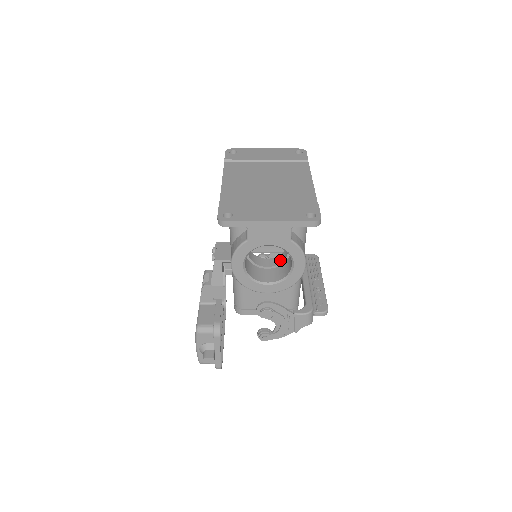
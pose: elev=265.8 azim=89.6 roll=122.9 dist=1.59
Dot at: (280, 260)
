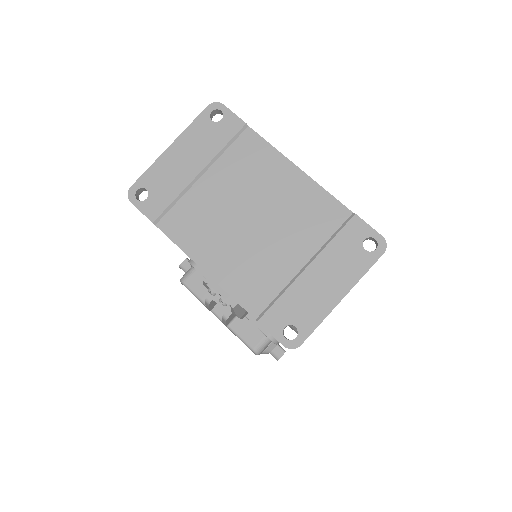
Dot at: occluded
